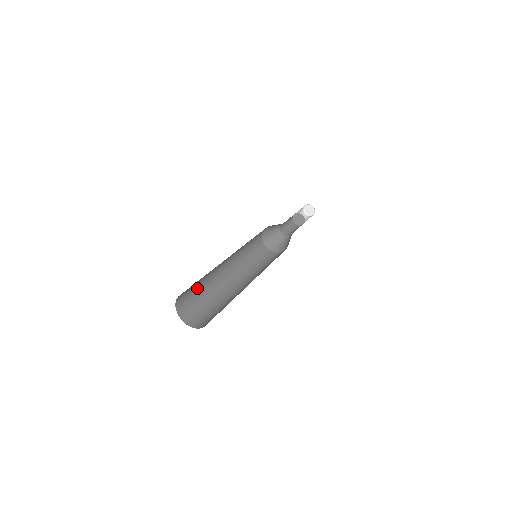
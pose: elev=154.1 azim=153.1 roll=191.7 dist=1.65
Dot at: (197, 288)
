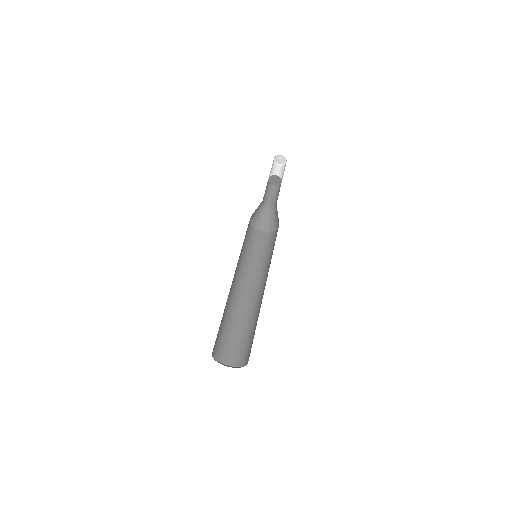
Dot at: (223, 327)
